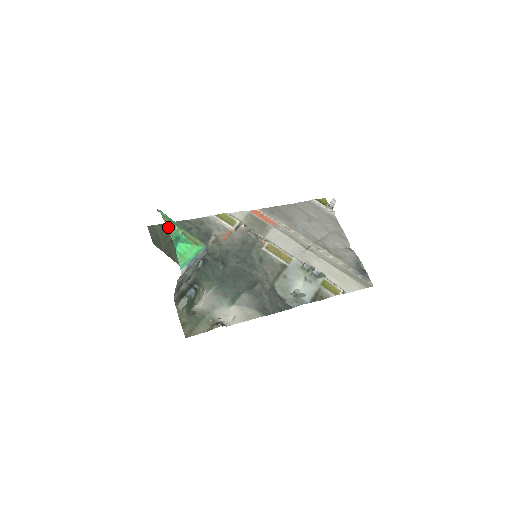
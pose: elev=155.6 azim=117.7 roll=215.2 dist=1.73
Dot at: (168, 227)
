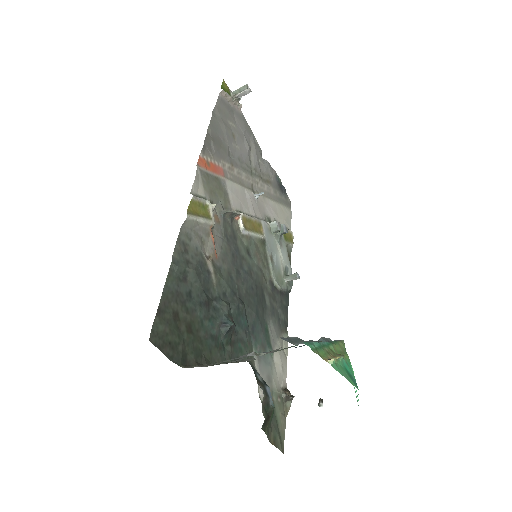
Dot at: (337, 369)
